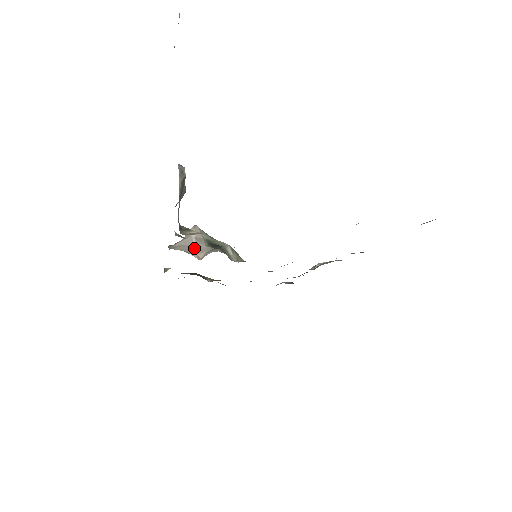
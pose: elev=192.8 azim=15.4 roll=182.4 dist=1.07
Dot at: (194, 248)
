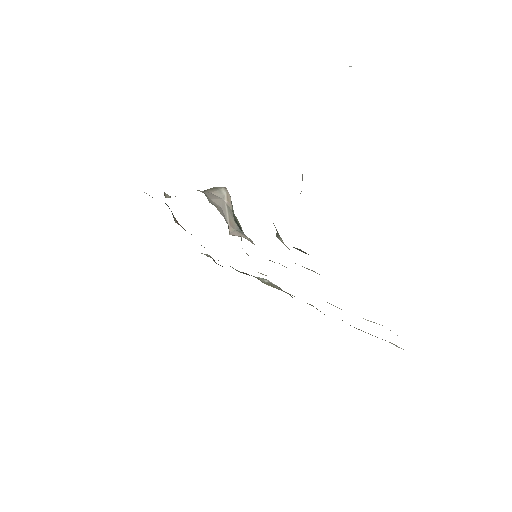
Dot at: (227, 217)
